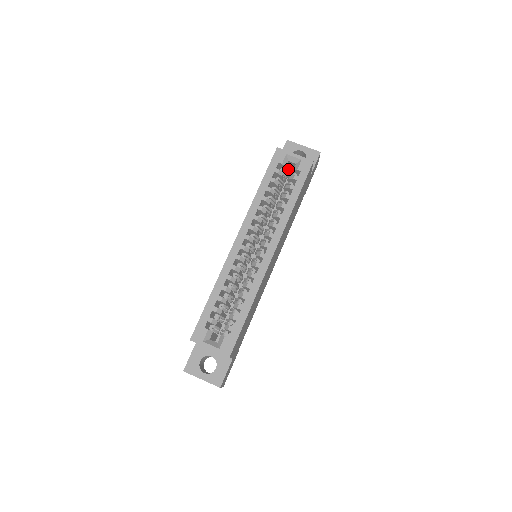
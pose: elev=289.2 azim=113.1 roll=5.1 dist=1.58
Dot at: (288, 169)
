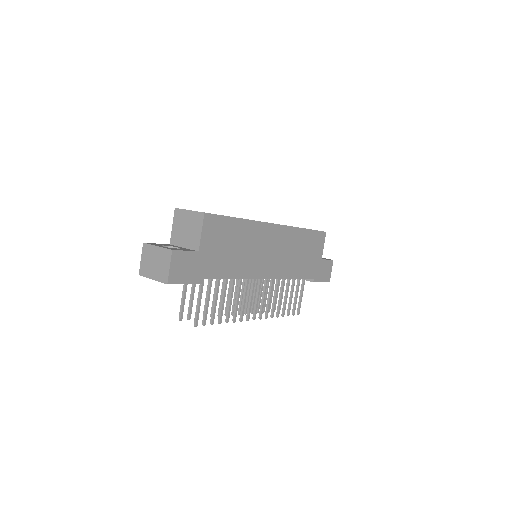
Dot at: occluded
